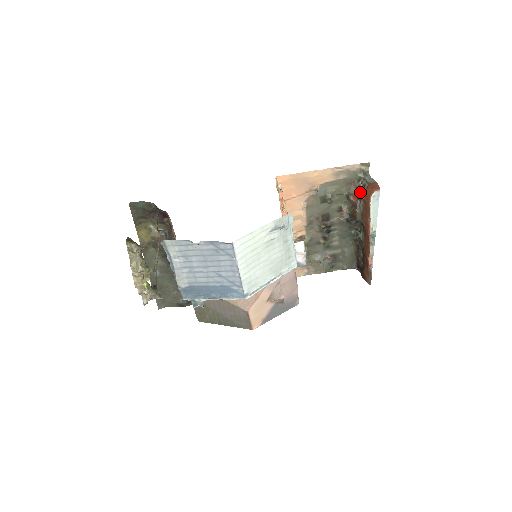
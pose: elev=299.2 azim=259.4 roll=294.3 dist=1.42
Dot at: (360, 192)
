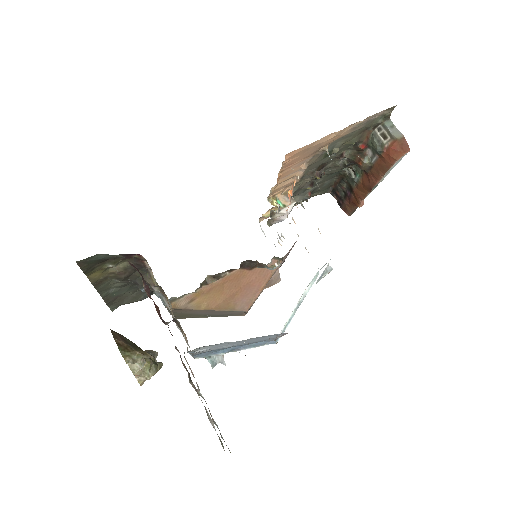
Dot at: (379, 147)
